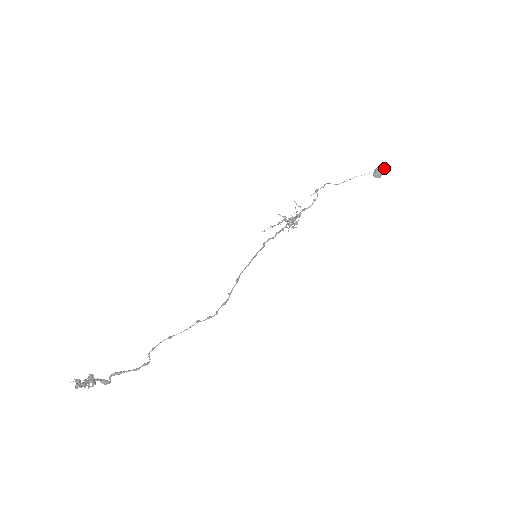
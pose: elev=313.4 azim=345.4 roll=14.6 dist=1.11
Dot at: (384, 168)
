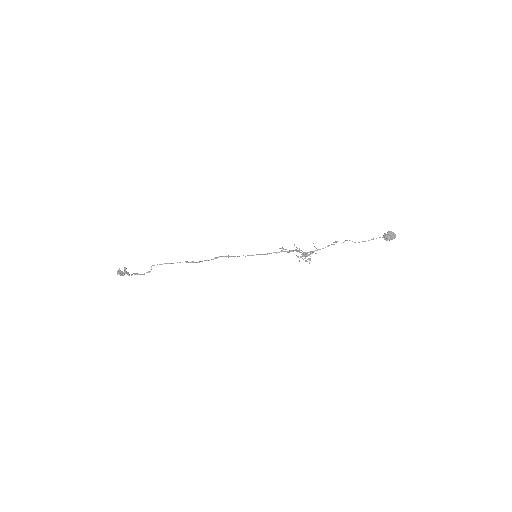
Dot at: (394, 233)
